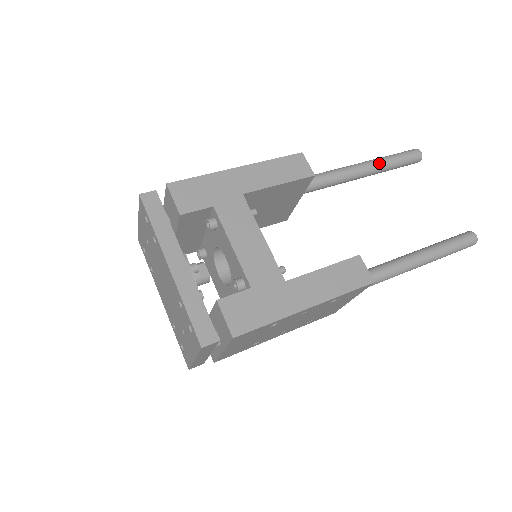
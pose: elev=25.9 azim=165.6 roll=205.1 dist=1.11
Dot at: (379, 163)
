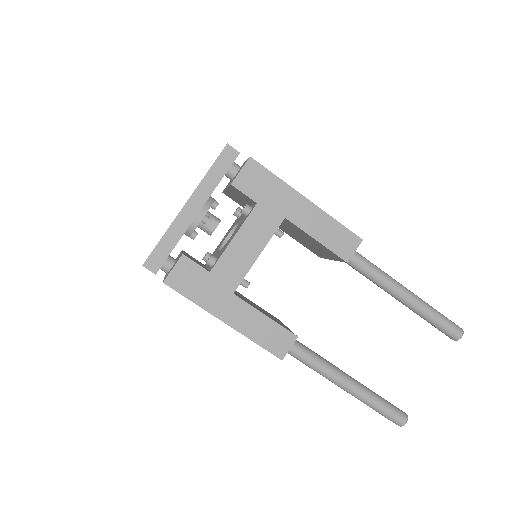
Dot at: (419, 306)
